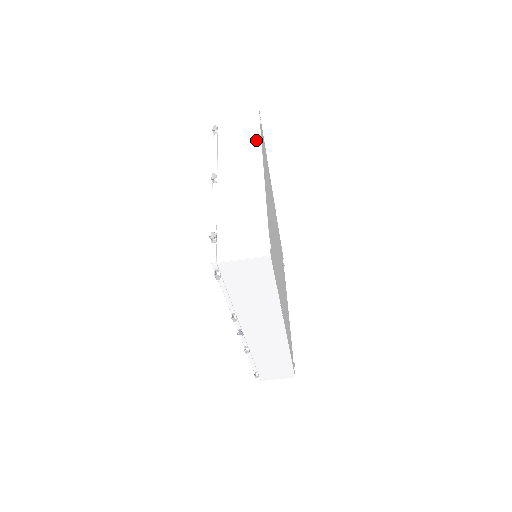
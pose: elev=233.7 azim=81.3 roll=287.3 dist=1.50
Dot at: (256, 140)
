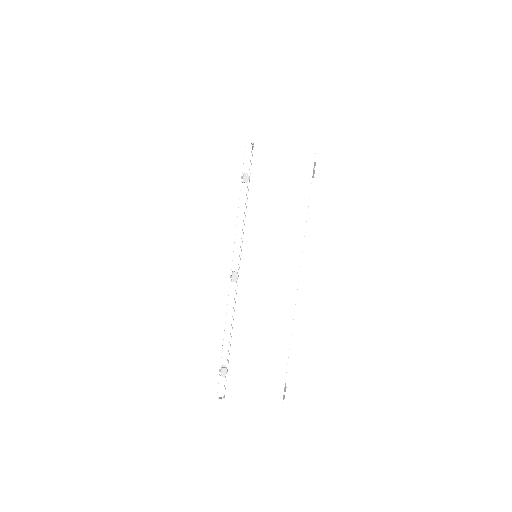
Dot at: (299, 223)
